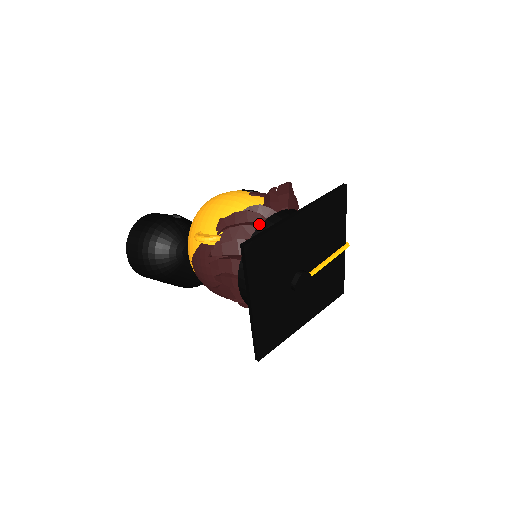
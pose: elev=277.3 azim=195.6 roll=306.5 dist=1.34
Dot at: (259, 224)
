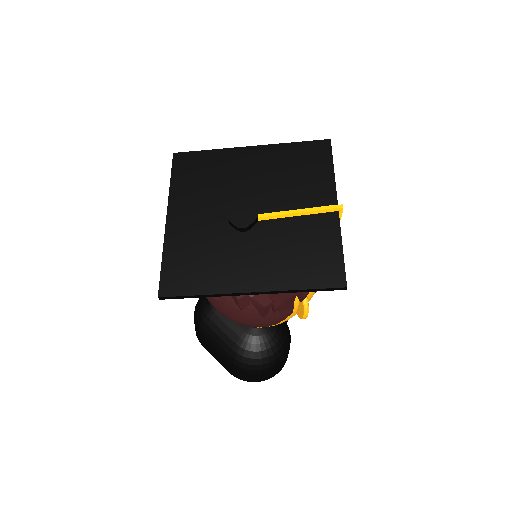
Dot at: occluded
